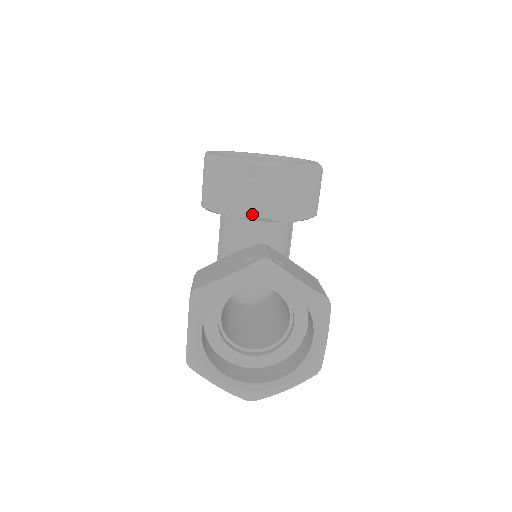
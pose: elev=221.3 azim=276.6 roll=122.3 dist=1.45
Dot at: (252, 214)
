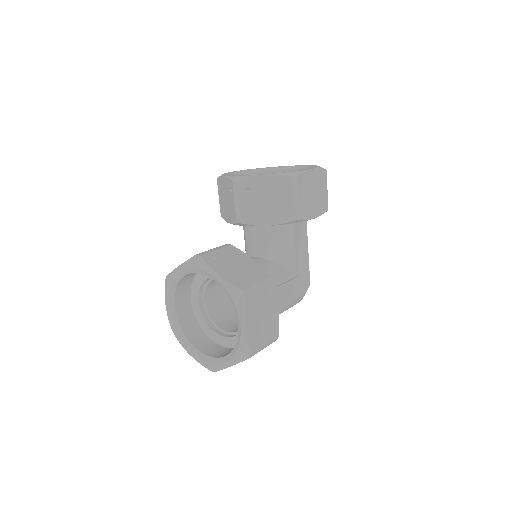
Dot at: (234, 220)
